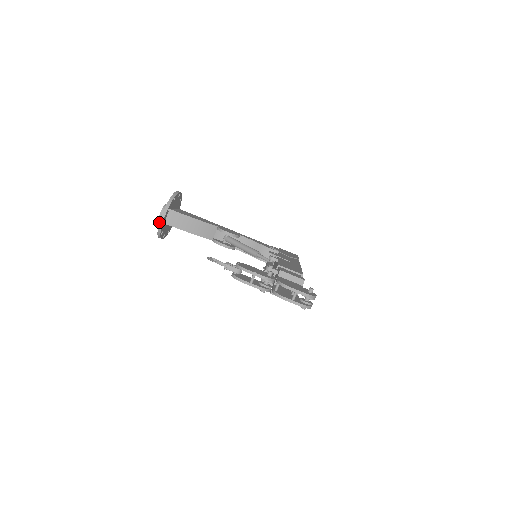
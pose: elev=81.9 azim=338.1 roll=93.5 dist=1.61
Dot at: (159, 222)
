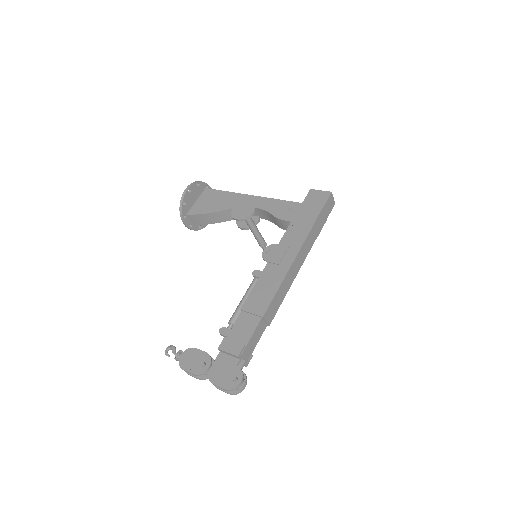
Dot at: occluded
